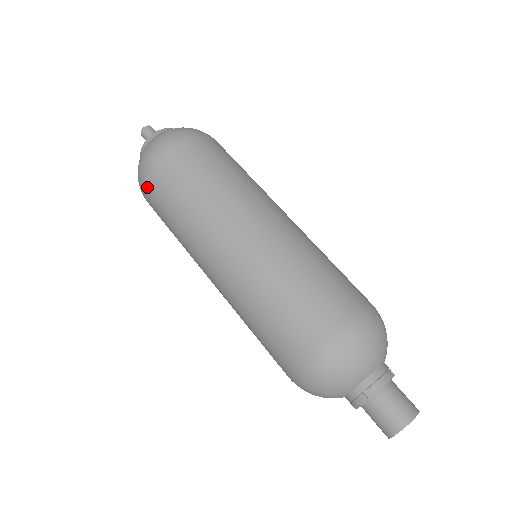
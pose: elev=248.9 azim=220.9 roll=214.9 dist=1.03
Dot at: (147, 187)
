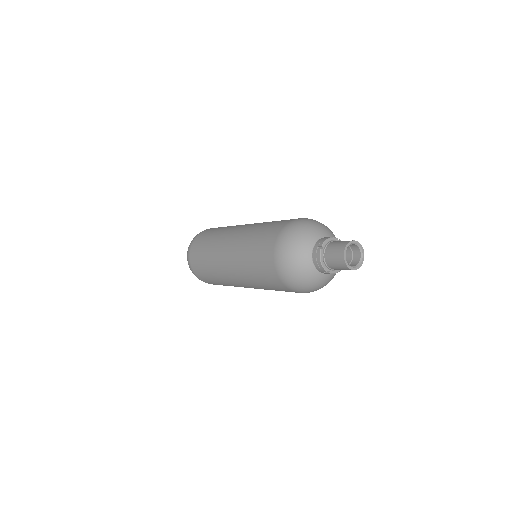
Dot at: (191, 259)
